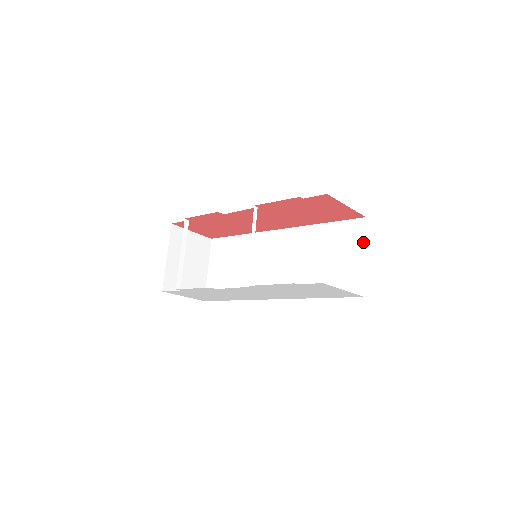
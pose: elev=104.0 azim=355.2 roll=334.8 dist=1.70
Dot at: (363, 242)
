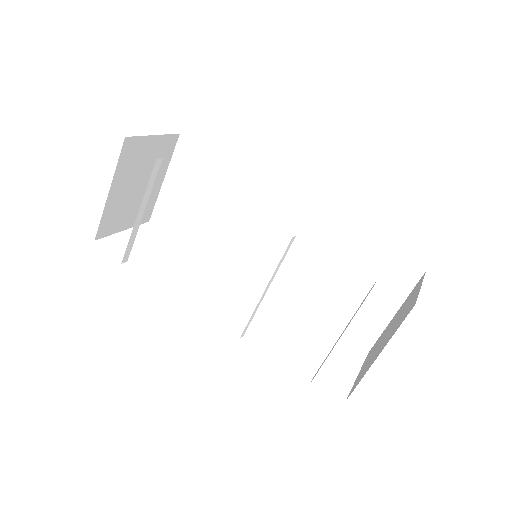
Dot at: (404, 297)
